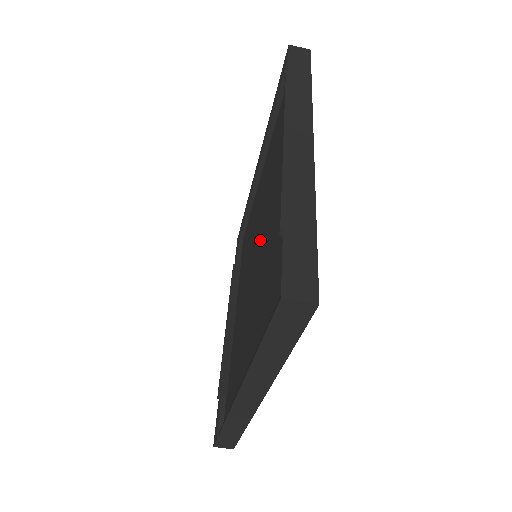
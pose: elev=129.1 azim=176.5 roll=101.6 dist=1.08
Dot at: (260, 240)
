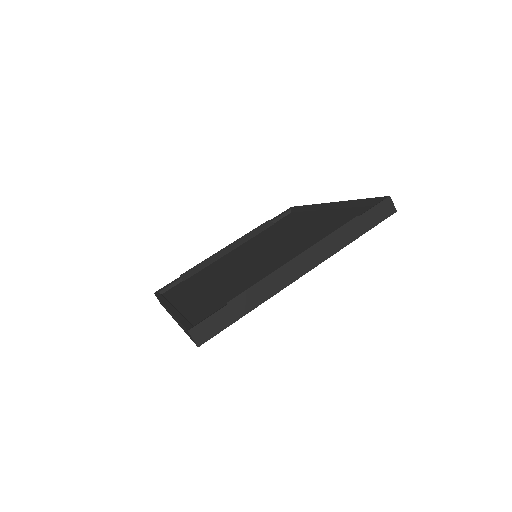
Dot at: (263, 255)
